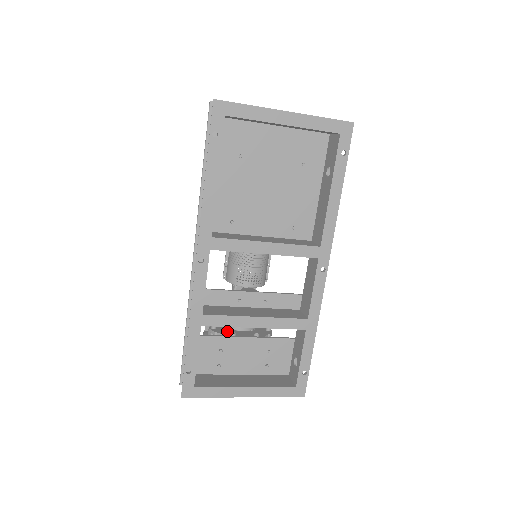
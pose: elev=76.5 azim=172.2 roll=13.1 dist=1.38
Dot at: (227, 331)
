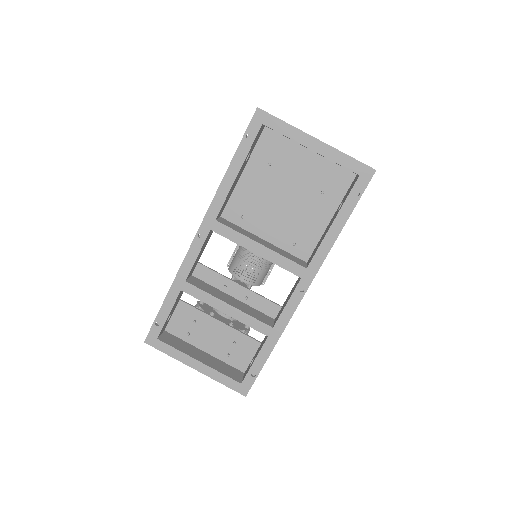
Dot at: (210, 310)
